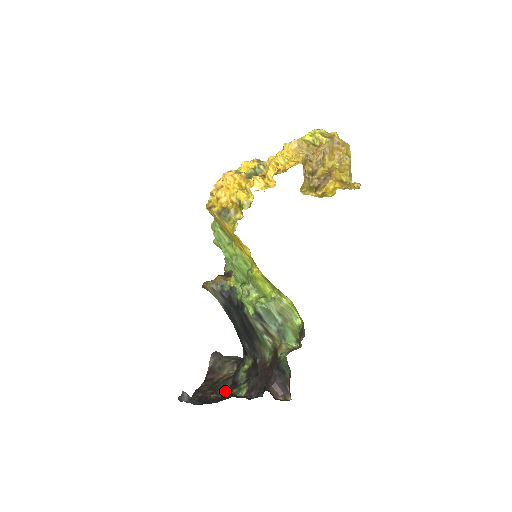
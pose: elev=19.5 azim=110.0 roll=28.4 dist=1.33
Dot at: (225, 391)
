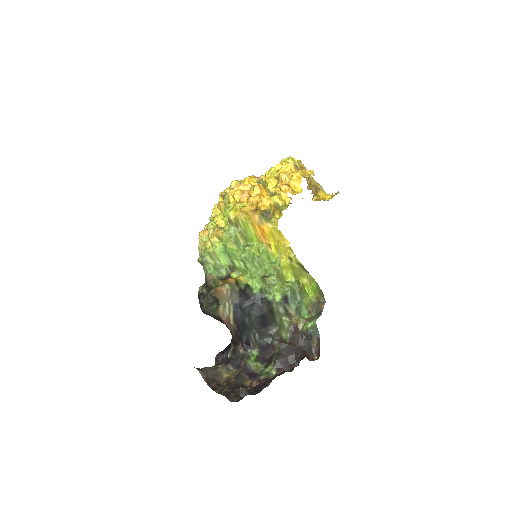
Dot at: (250, 383)
